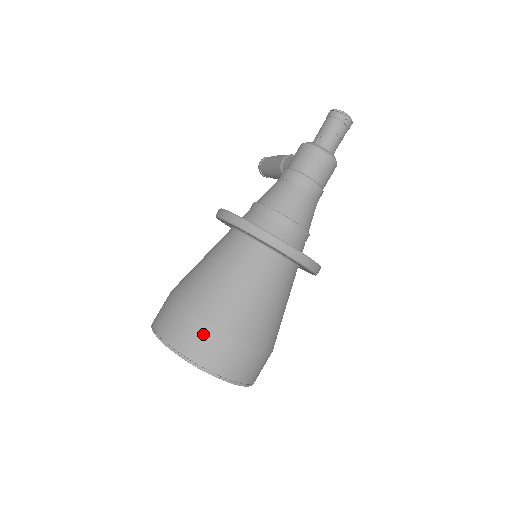
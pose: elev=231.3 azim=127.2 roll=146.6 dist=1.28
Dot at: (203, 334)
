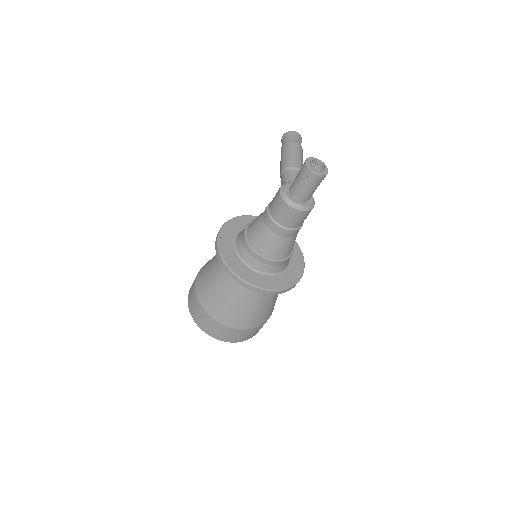
Dot at: (209, 321)
